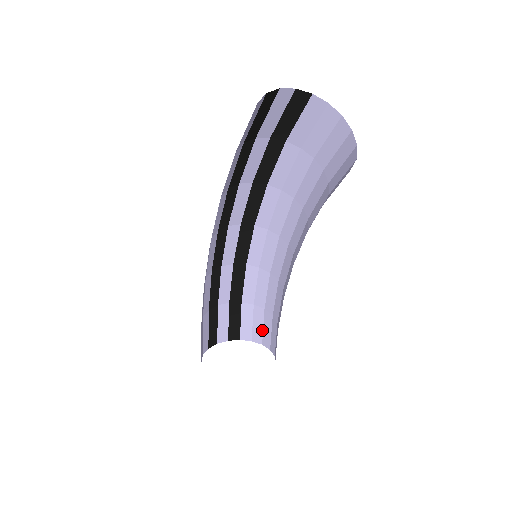
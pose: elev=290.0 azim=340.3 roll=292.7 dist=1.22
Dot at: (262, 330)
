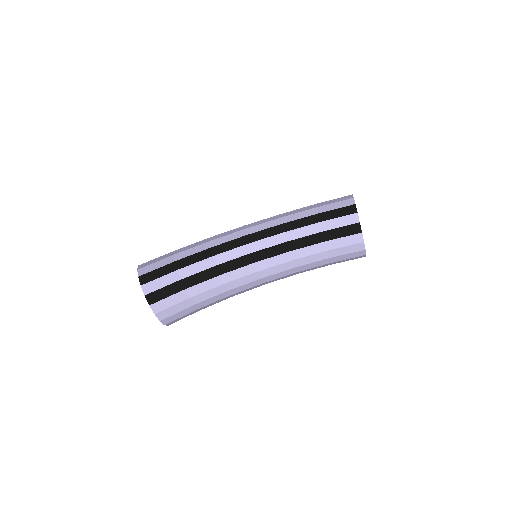
Dot at: (174, 314)
